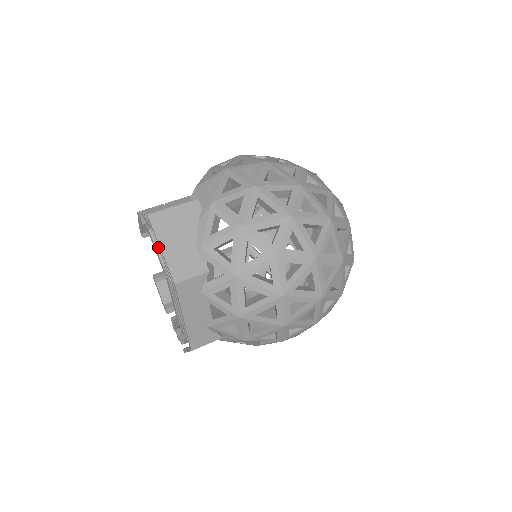
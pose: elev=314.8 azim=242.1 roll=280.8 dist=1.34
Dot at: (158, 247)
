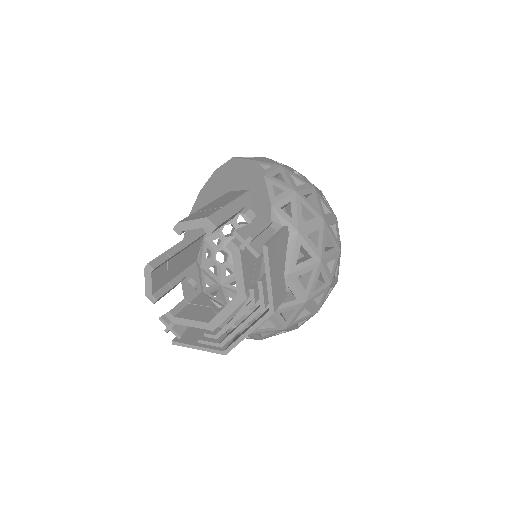
Dot at: (243, 268)
